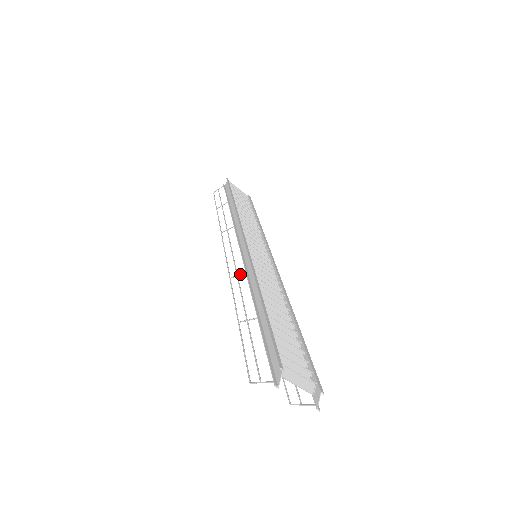
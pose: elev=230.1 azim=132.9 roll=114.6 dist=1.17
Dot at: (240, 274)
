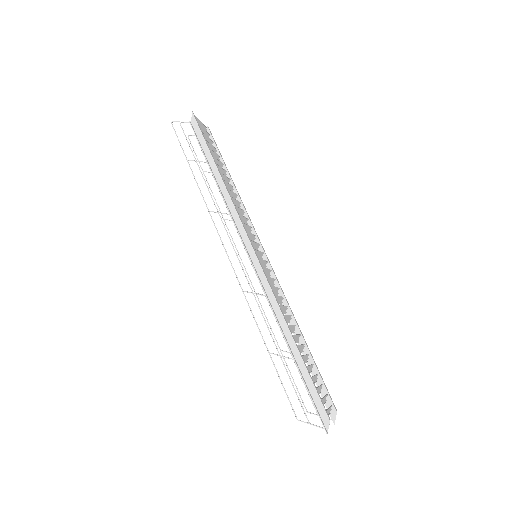
Dot at: (258, 294)
